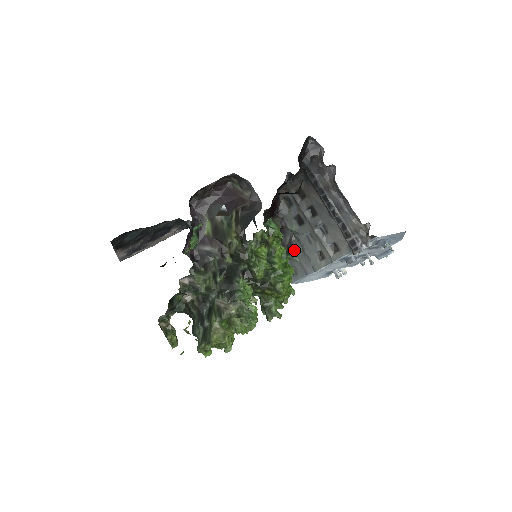
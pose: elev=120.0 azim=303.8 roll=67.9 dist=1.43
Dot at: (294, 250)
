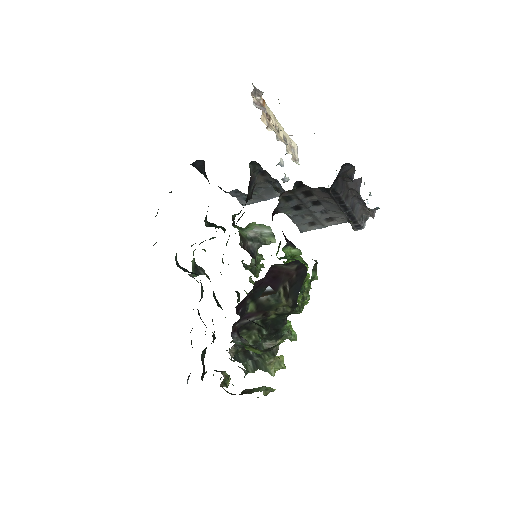
Dot at: (254, 189)
